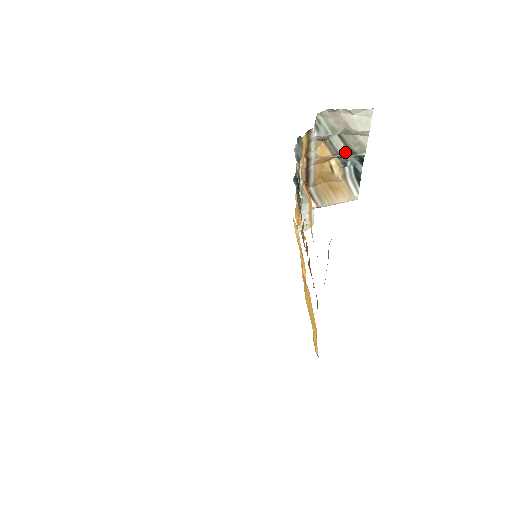
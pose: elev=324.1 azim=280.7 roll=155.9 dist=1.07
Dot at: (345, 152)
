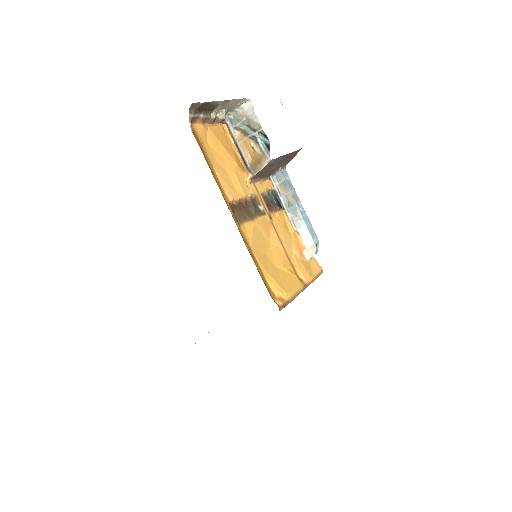
Dot at: (252, 132)
